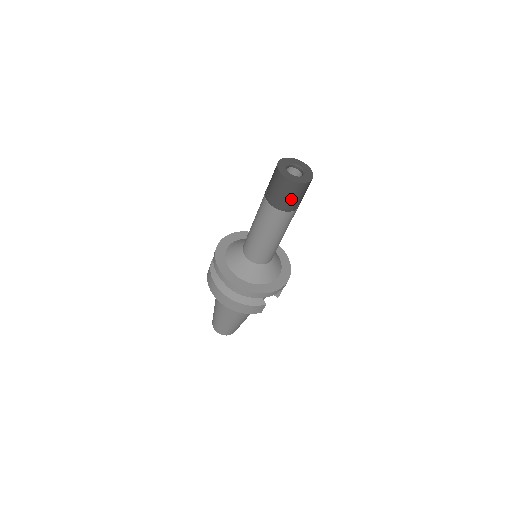
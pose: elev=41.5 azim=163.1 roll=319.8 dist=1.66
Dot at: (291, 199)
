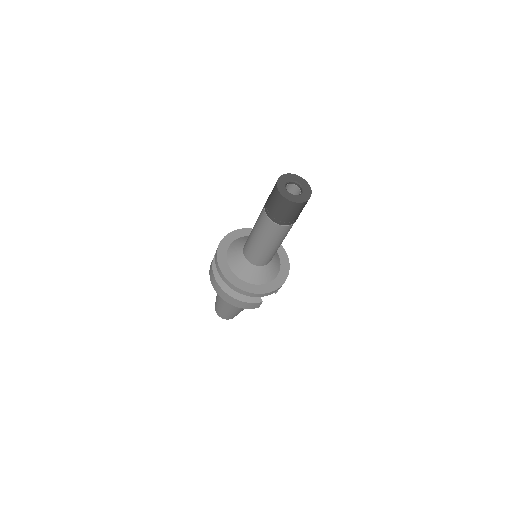
Dot at: (288, 215)
